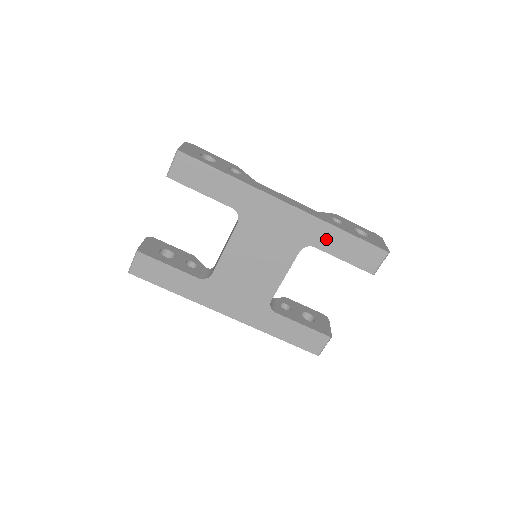
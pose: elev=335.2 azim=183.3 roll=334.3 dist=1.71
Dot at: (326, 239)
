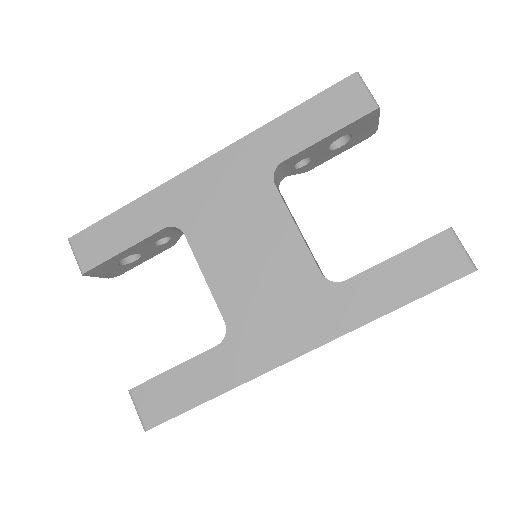
Dot at: (281, 141)
